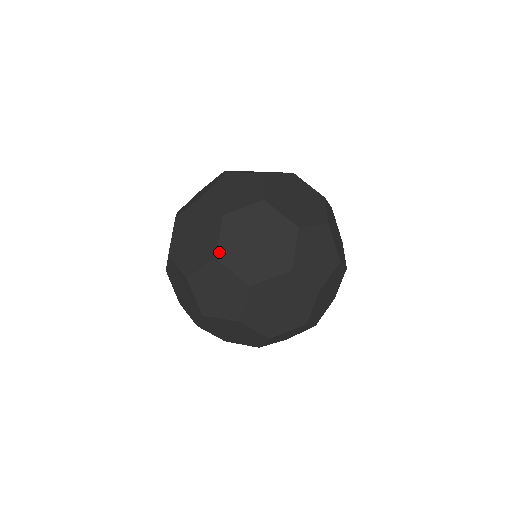
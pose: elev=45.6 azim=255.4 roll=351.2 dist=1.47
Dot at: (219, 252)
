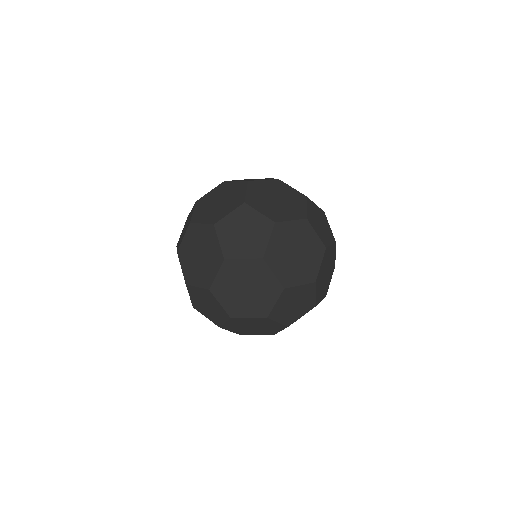
Dot at: (185, 278)
